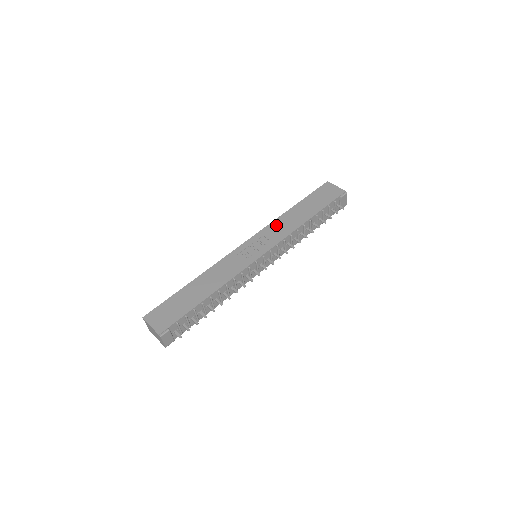
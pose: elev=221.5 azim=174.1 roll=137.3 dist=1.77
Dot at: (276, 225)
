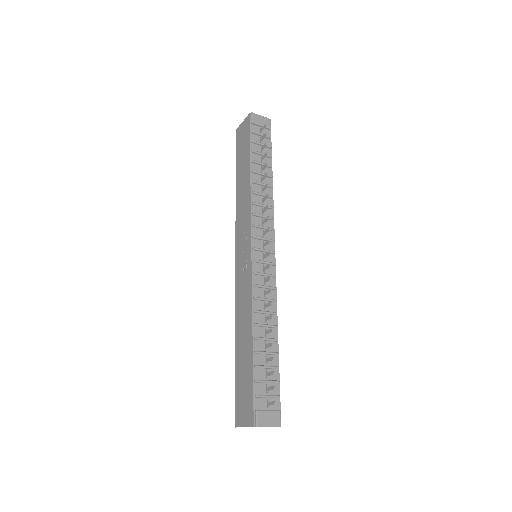
Dot at: (239, 214)
